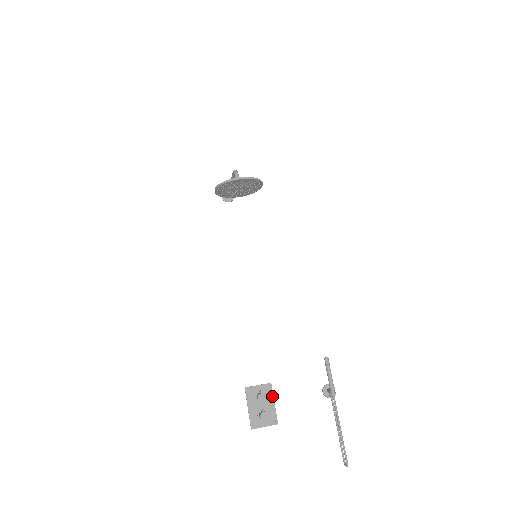
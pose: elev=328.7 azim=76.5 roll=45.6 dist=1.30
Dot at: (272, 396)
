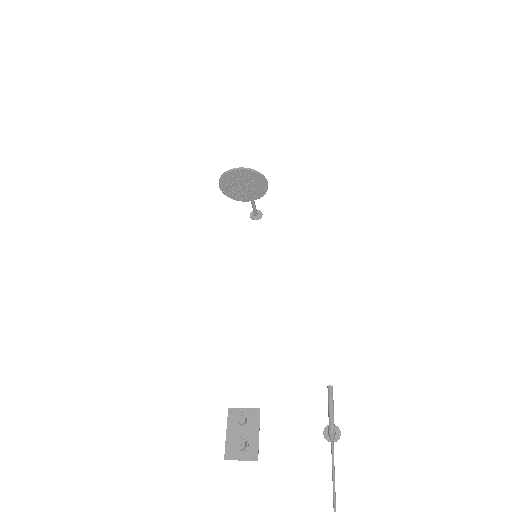
Dot at: (258, 424)
